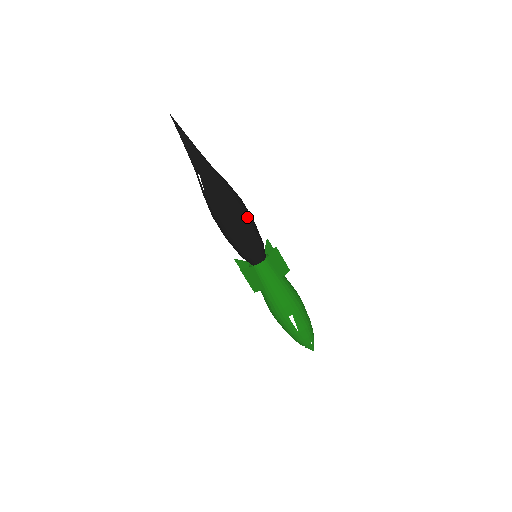
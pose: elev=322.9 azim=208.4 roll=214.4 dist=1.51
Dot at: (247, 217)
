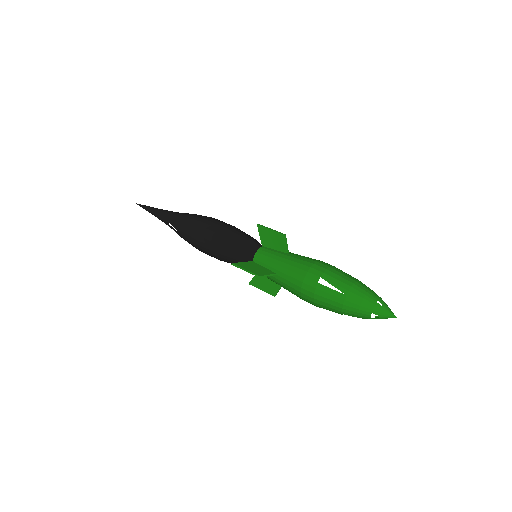
Dot at: (222, 223)
